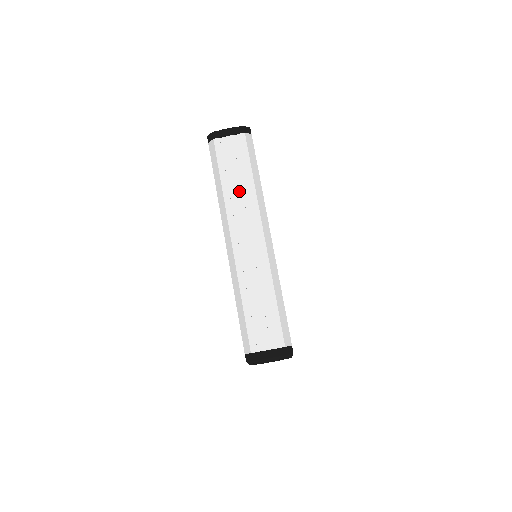
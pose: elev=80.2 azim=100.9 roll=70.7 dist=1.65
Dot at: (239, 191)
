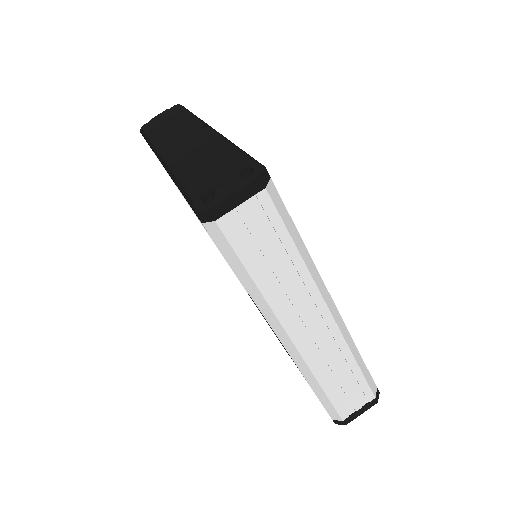
Dot at: (284, 279)
